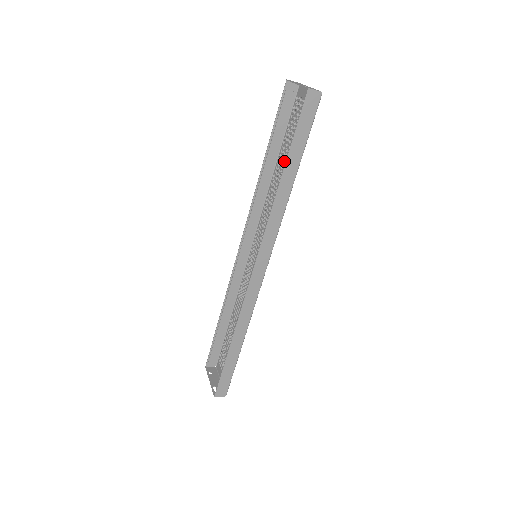
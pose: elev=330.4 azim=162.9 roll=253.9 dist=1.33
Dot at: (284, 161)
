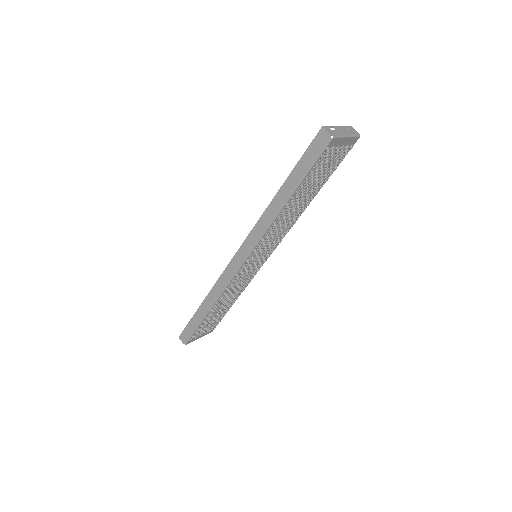
Dot at: (310, 192)
